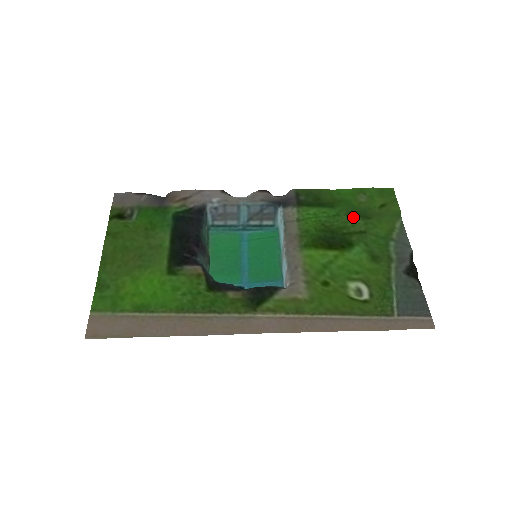
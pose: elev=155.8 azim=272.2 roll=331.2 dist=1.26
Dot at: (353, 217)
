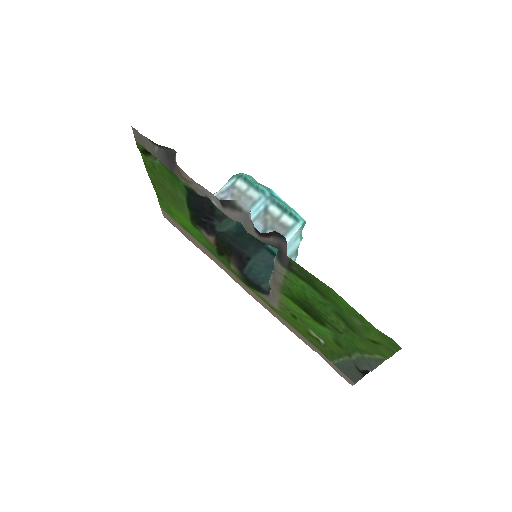
Dot at: (338, 318)
